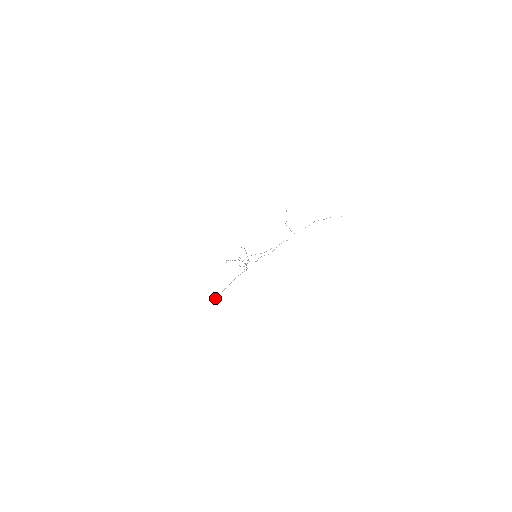
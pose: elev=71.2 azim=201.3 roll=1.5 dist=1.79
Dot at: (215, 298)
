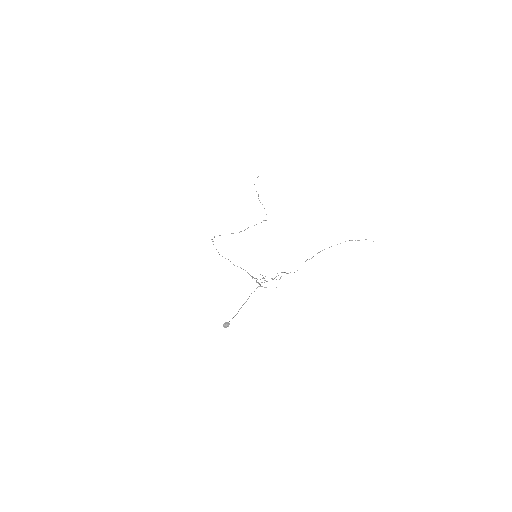
Dot at: occluded
